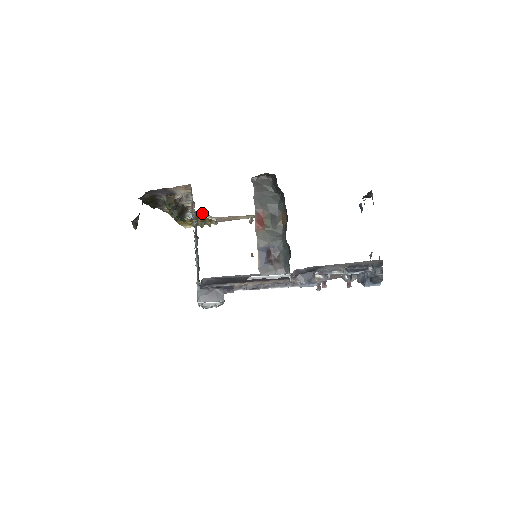
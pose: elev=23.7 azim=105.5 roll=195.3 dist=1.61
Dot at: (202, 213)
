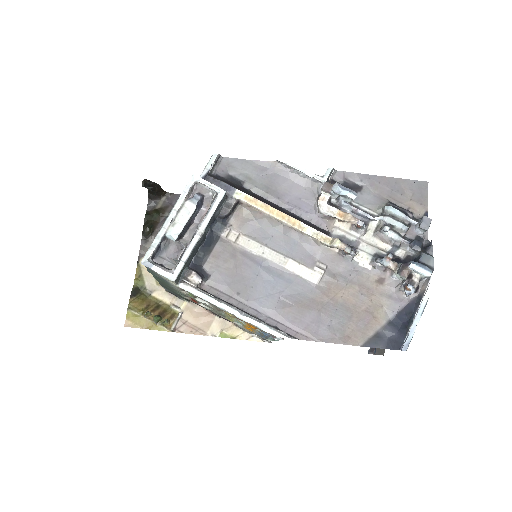
Dot at: (171, 299)
